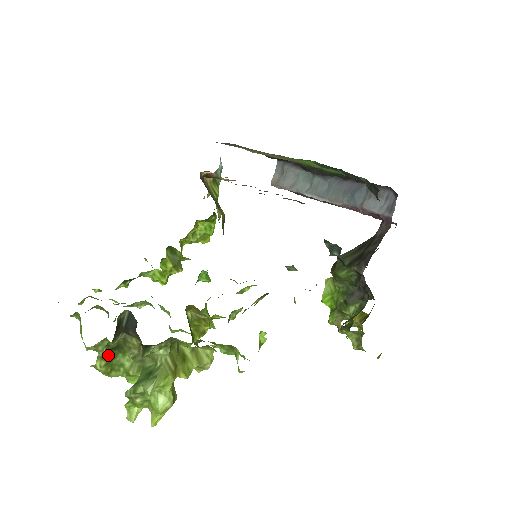
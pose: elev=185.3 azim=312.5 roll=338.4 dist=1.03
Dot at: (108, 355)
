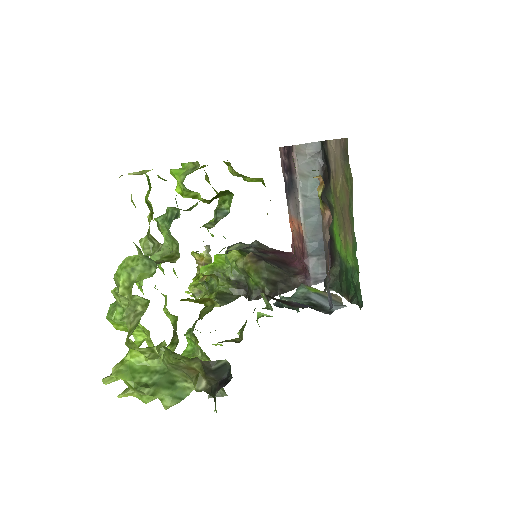
Dot at: occluded
